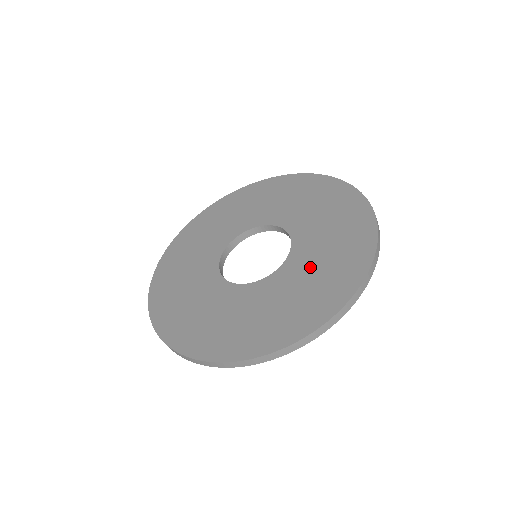
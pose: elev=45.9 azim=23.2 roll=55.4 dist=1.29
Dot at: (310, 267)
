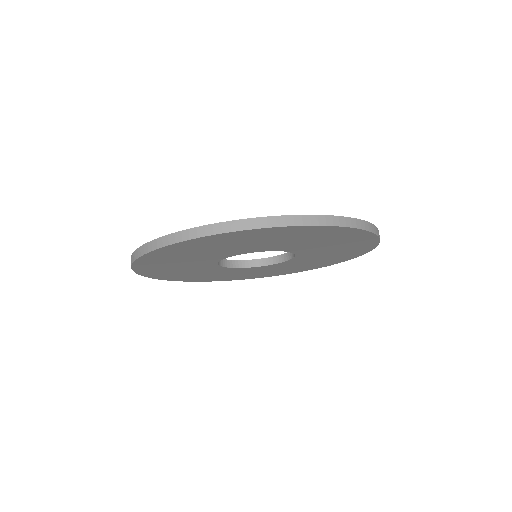
Dot at: occluded
